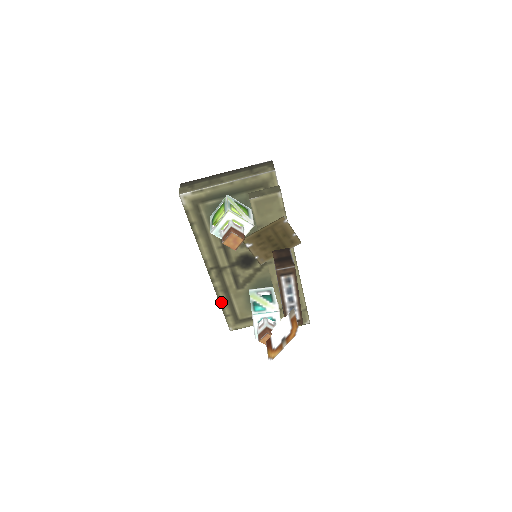
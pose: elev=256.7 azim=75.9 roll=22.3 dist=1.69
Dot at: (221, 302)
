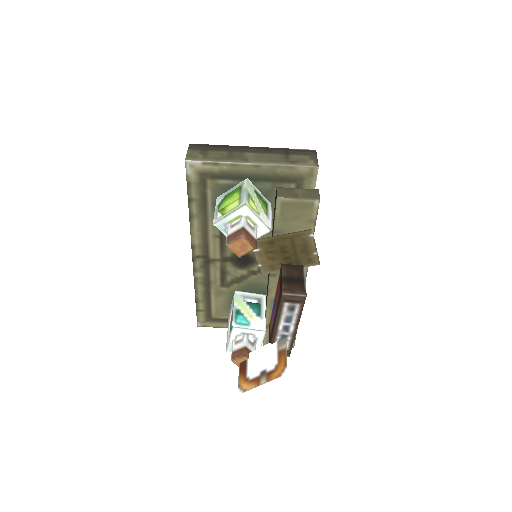
Dot at: (197, 295)
